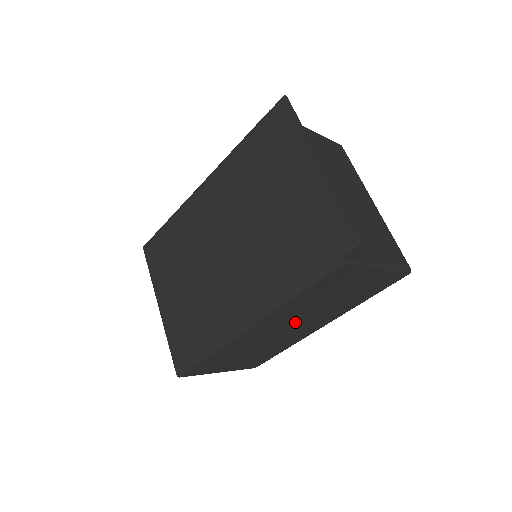
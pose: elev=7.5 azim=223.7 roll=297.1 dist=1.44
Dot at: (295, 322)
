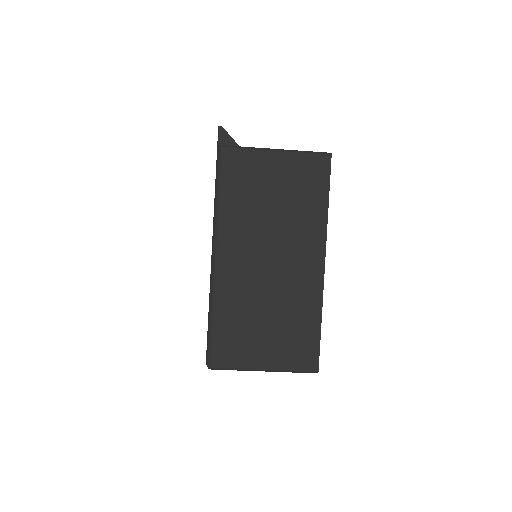
Dot at: (267, 249)
